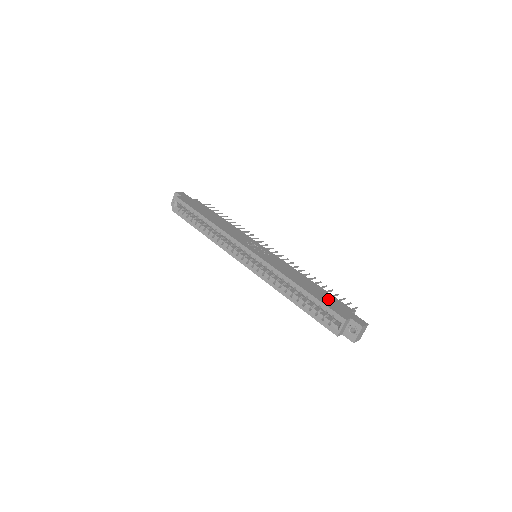
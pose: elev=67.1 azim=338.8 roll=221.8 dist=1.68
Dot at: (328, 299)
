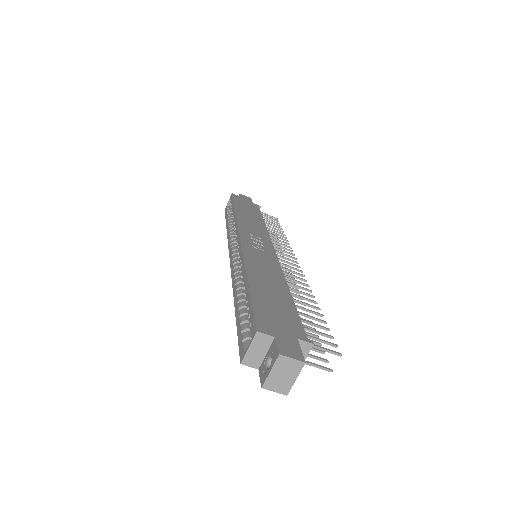
Dot at: (276, 308)
